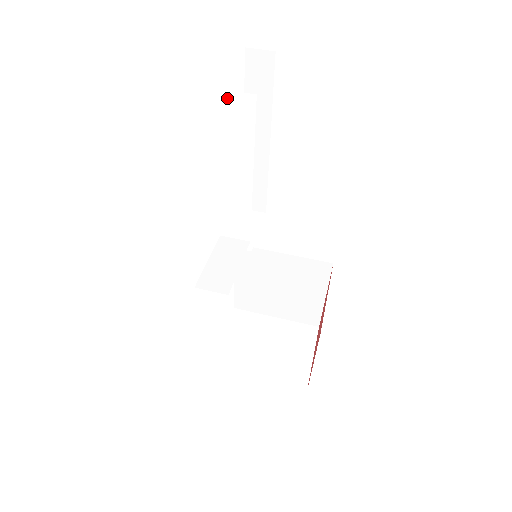
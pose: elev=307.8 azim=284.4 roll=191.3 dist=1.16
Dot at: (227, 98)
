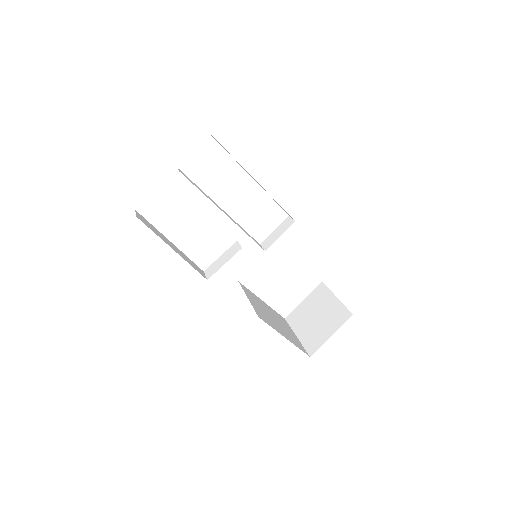
Dot at: occluded
